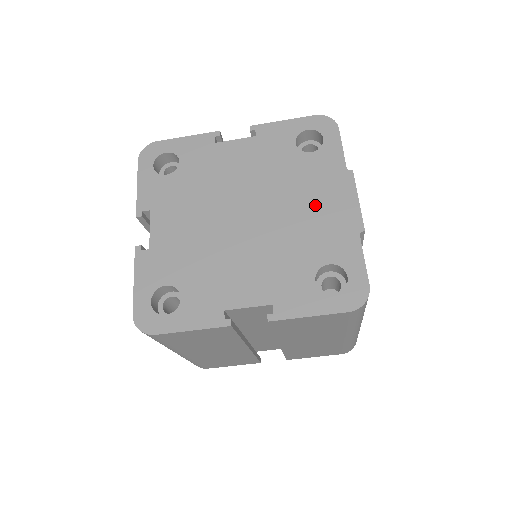
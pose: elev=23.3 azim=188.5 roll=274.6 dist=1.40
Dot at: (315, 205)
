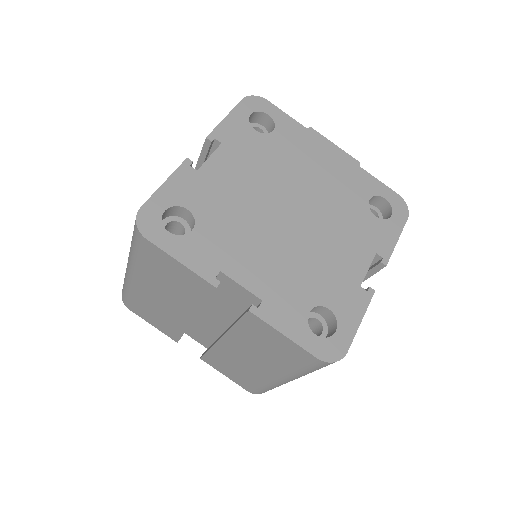
Dot at: (320, 167)
